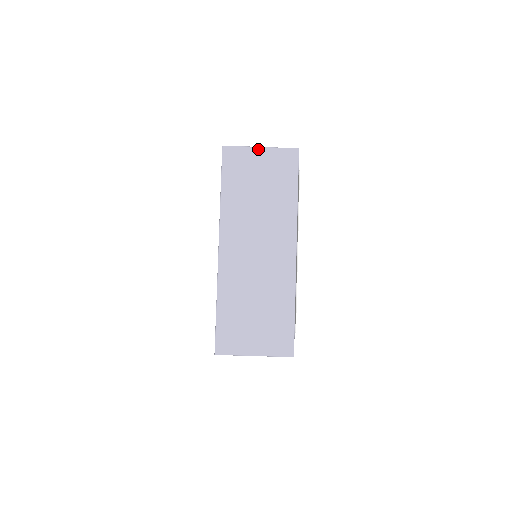
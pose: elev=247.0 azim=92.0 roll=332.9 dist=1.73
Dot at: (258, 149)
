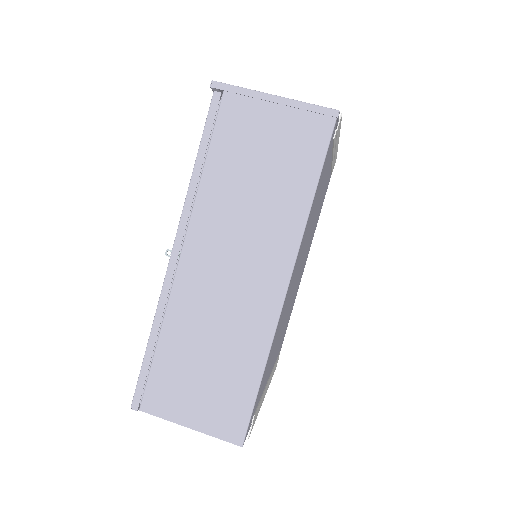
Dot at: occluded
